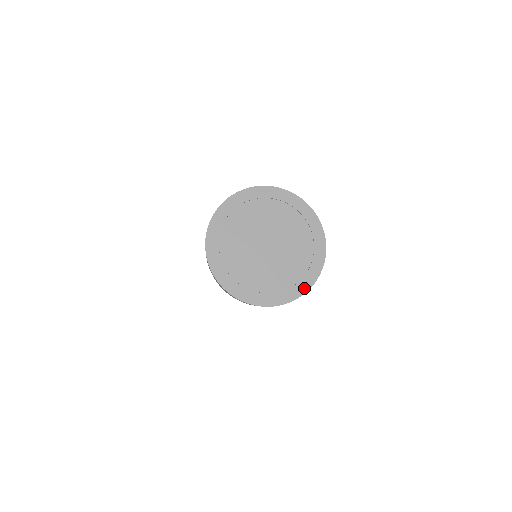
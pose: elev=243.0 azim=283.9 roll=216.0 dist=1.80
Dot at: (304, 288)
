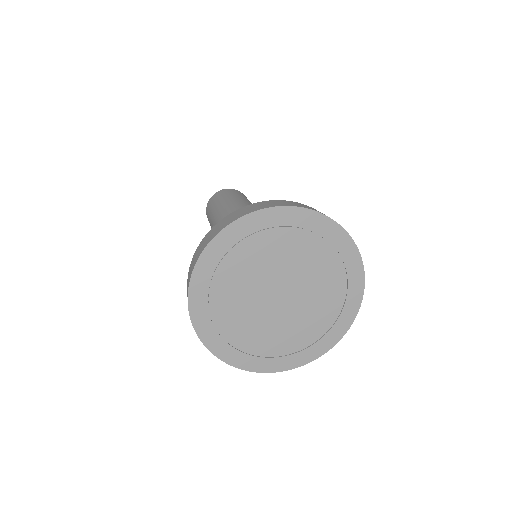
Dot at: (329, 344)
